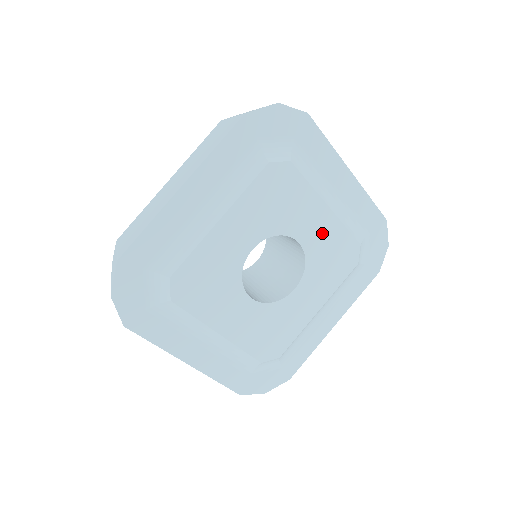
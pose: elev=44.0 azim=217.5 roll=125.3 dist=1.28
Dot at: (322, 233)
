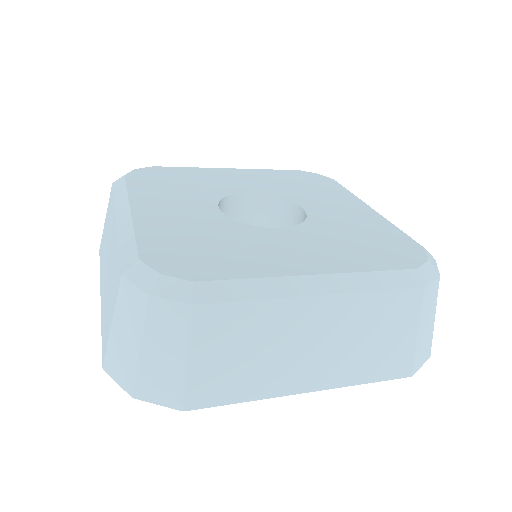
Dot at: occluded
